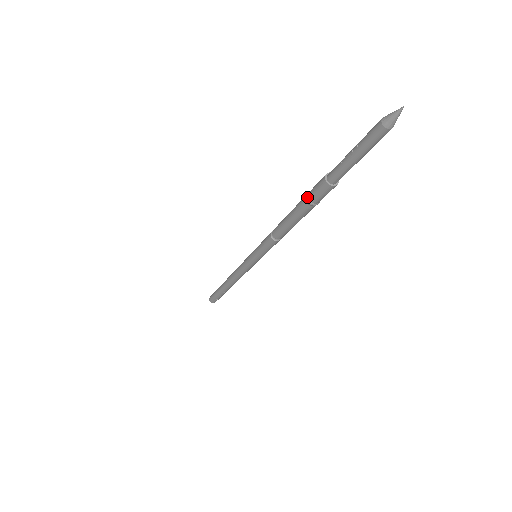
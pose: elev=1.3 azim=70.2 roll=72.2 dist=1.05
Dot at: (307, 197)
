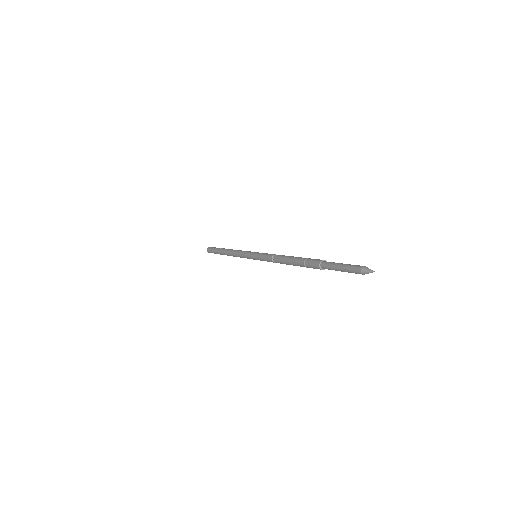
Dot at: (305, 265)
